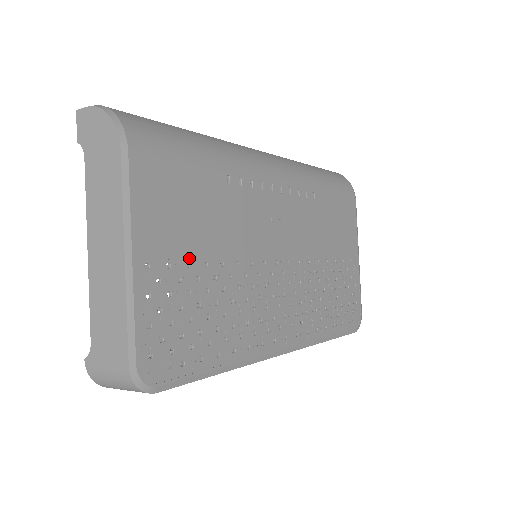
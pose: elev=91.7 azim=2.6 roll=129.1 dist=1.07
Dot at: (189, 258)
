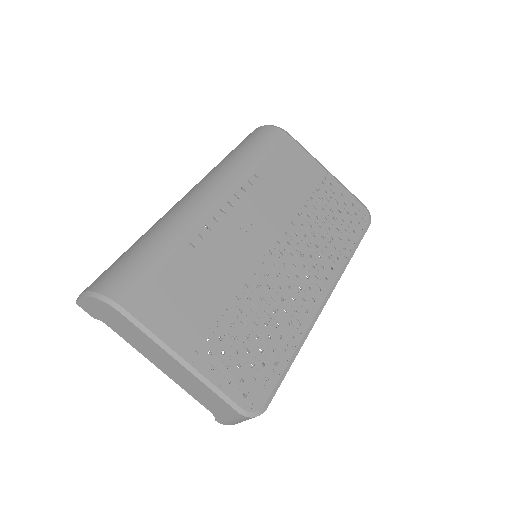
Dot at: (214, 320)
